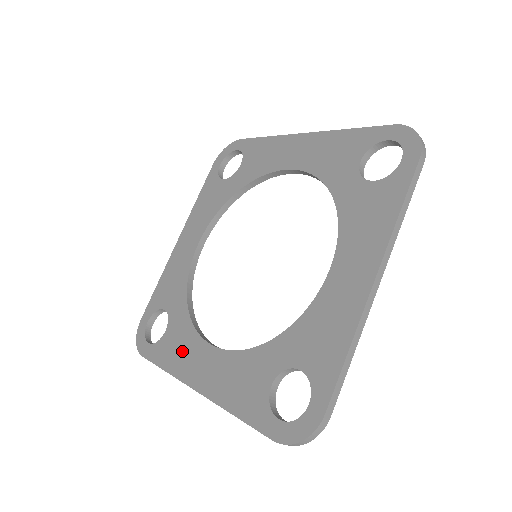
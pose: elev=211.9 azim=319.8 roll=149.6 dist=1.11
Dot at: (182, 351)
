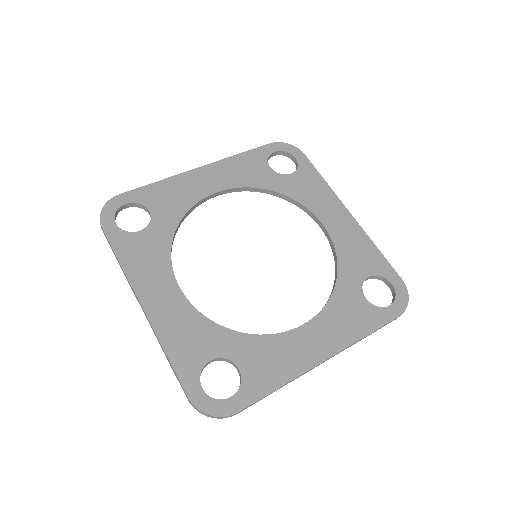
Dot at: (148, 264)
